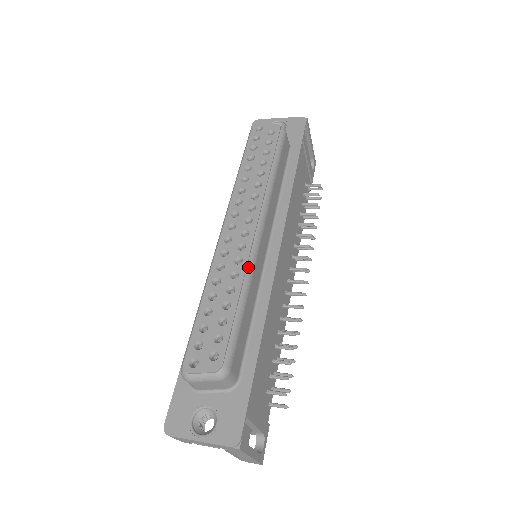
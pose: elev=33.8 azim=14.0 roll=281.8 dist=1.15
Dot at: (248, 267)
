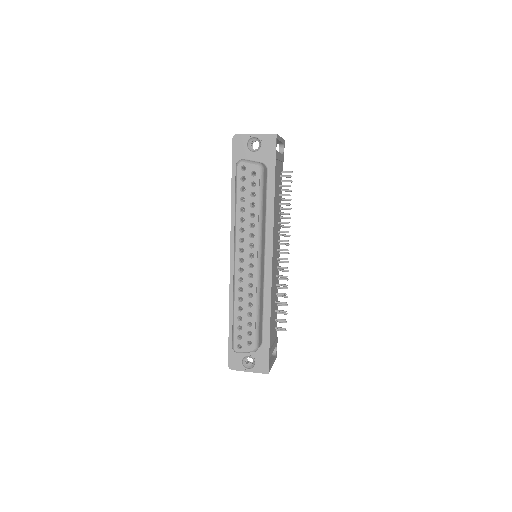
Dot at: (257, 289)
